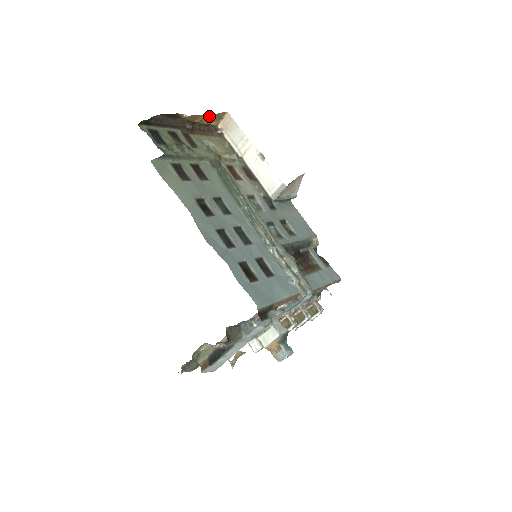
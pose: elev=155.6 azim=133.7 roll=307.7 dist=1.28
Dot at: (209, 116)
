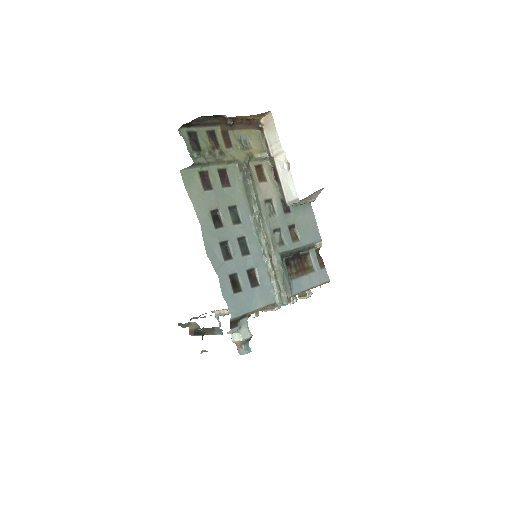
Dot at: (251, 115)
